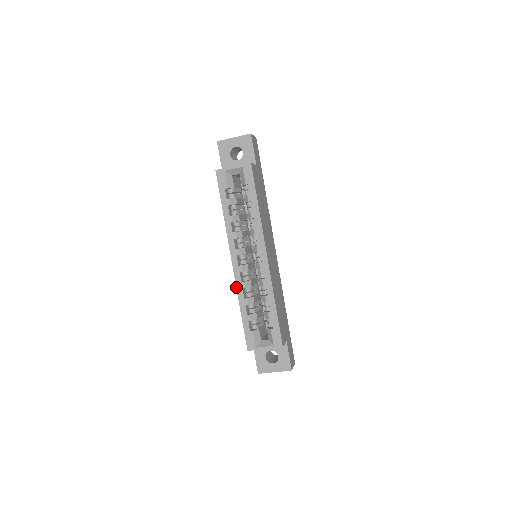
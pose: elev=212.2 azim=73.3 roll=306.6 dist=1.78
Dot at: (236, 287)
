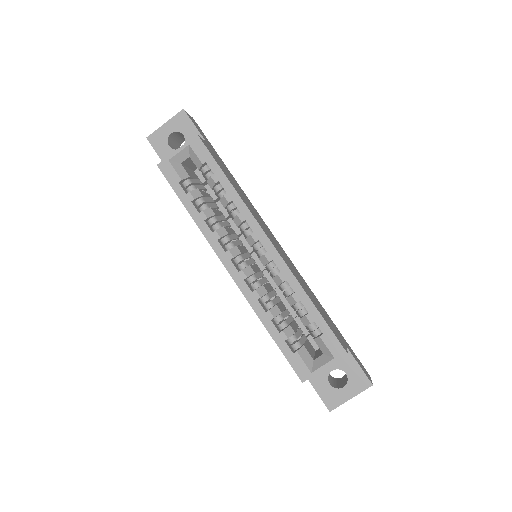
Dot at: (248, 302)
